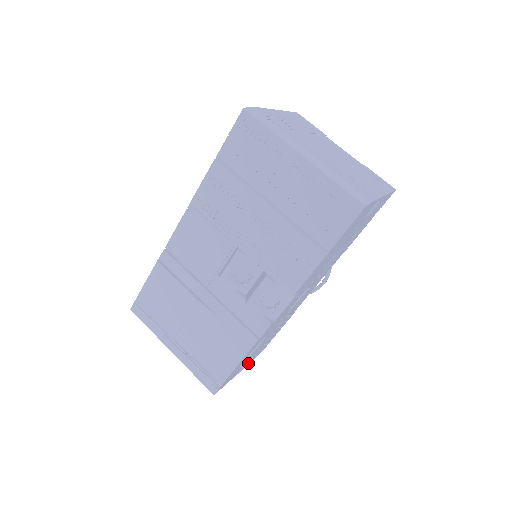
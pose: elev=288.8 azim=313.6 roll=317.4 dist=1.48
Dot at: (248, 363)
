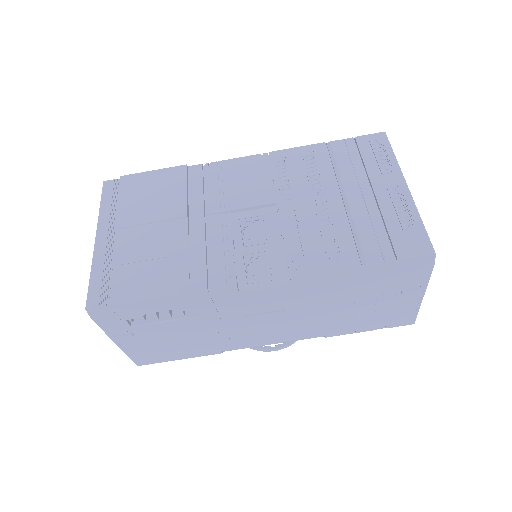
Dot at: (126, 348)
